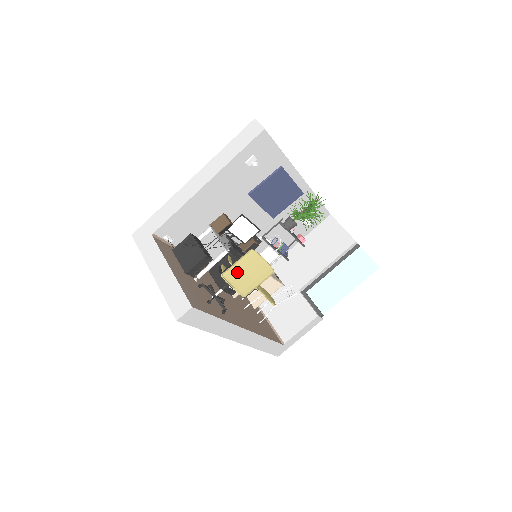
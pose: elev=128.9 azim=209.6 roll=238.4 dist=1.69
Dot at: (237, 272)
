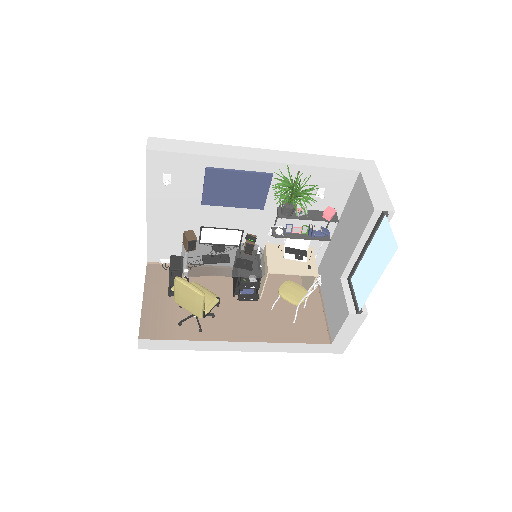
Dot at: (179, 298)
